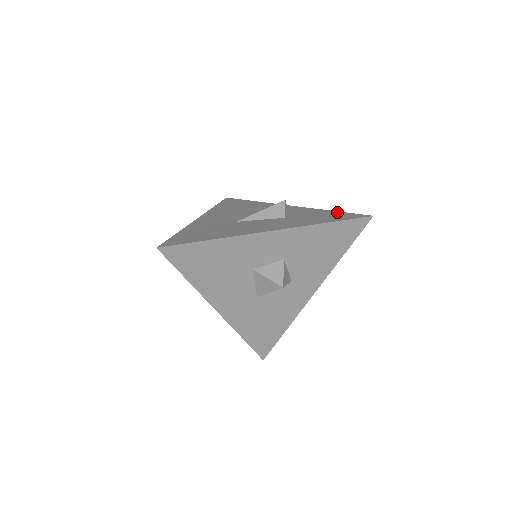
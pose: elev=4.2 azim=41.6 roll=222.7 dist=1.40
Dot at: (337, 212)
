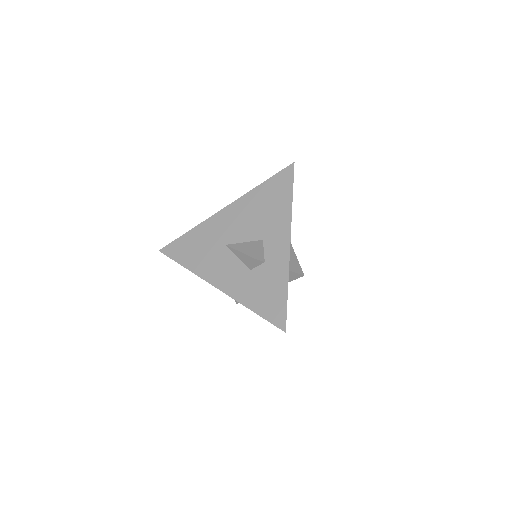
Dot at: (284, 297)
